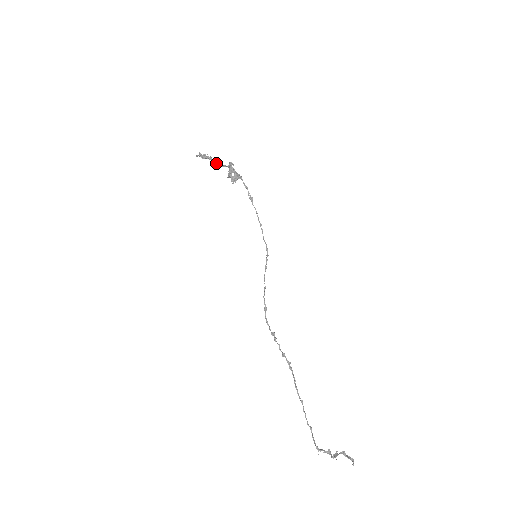
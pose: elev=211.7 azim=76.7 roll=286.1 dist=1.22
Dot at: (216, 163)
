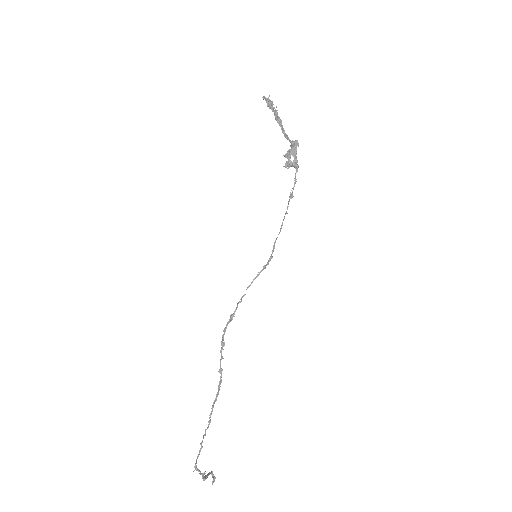
Dot at: (279, 124)
